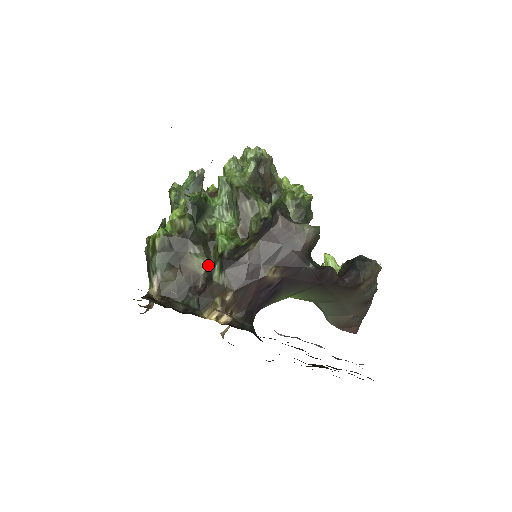
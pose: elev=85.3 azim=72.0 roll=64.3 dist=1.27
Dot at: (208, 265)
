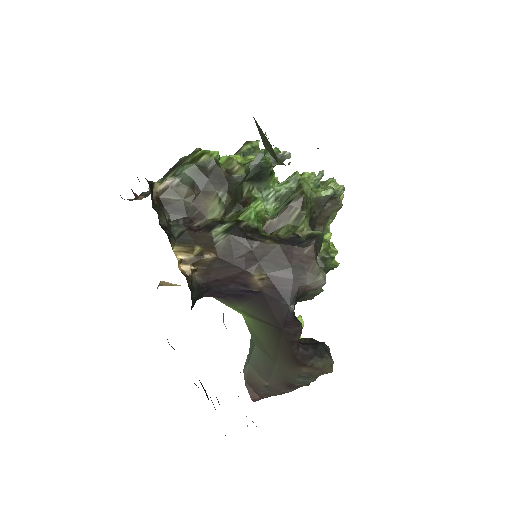
Dot at: (219, 218)
